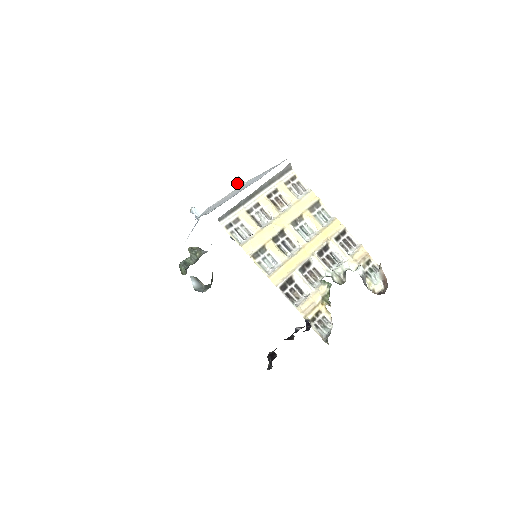
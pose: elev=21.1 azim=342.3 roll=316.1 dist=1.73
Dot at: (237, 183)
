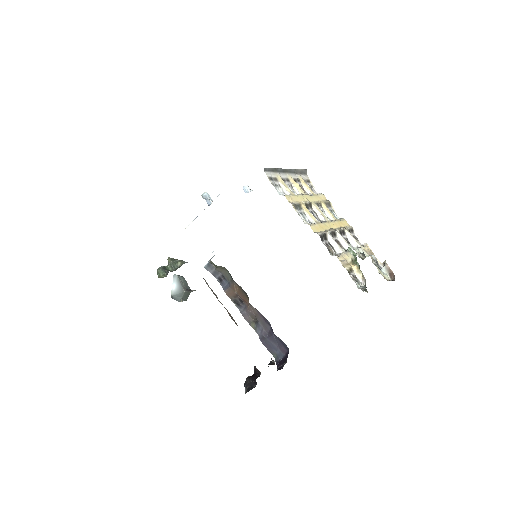
Dot at: (245, 190)
